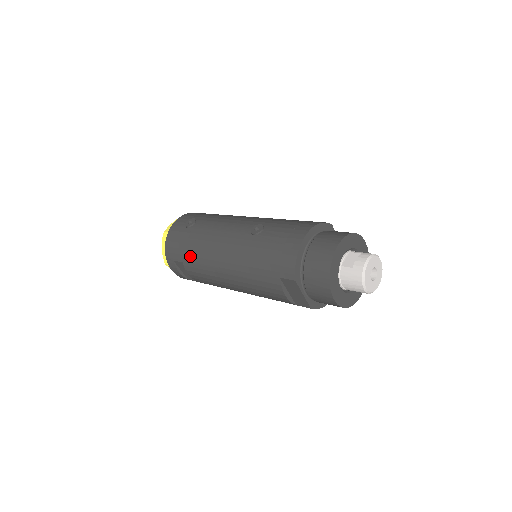
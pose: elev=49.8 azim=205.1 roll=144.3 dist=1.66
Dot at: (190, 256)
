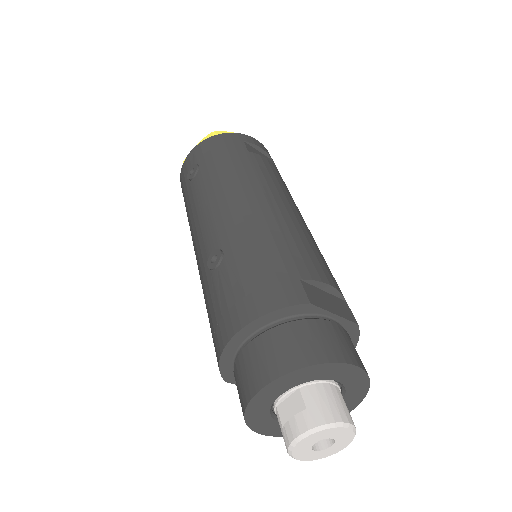
Dot at: occluded
